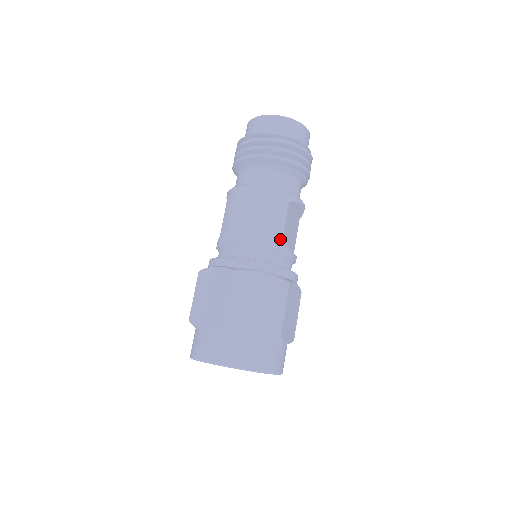
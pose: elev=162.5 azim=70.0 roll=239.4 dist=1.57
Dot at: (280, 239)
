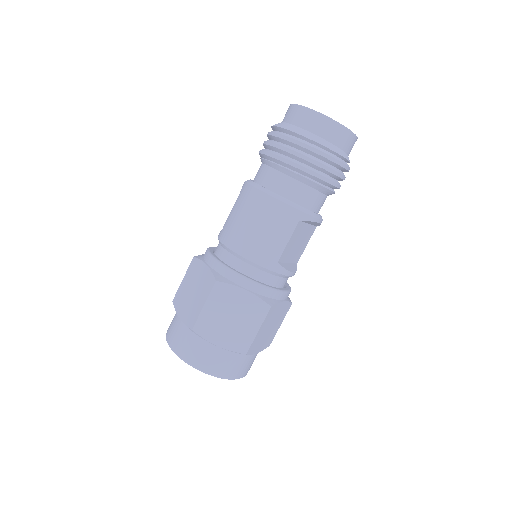
Dot at: (277, 258)
